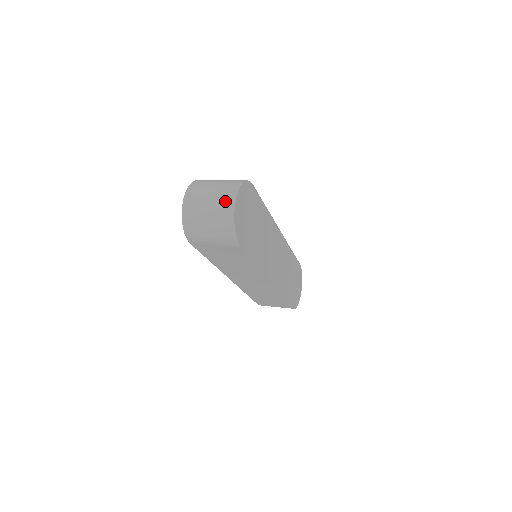
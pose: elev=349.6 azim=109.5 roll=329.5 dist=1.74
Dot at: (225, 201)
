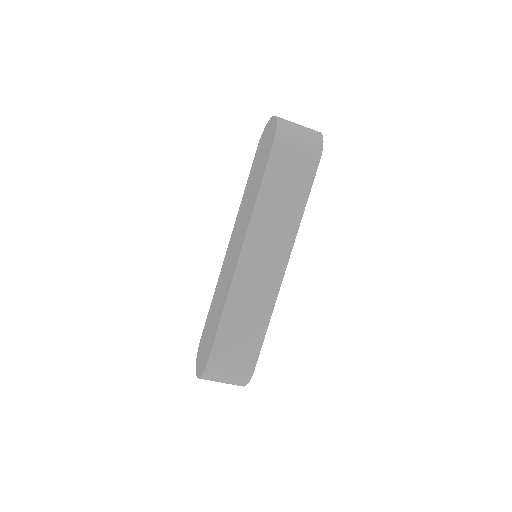
Dot at: occluded
